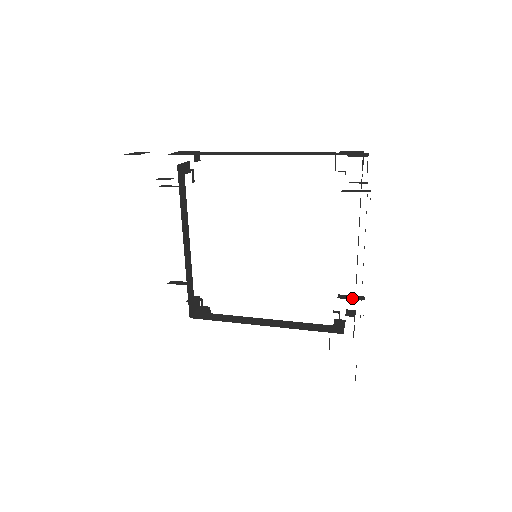
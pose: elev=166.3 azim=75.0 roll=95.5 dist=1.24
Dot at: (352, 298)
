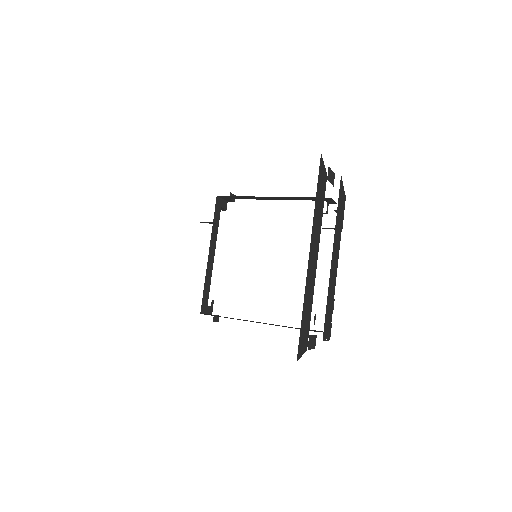
Dot at: occluded
